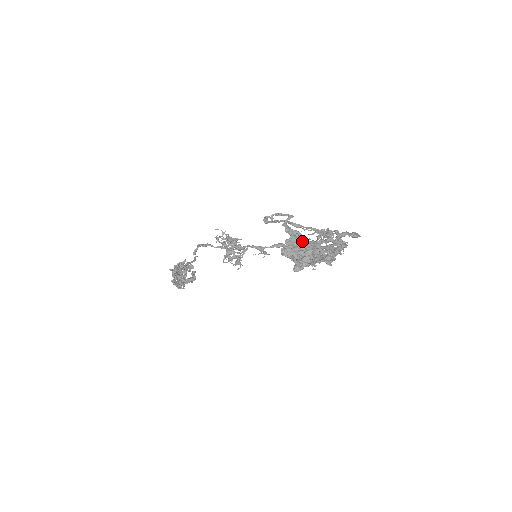
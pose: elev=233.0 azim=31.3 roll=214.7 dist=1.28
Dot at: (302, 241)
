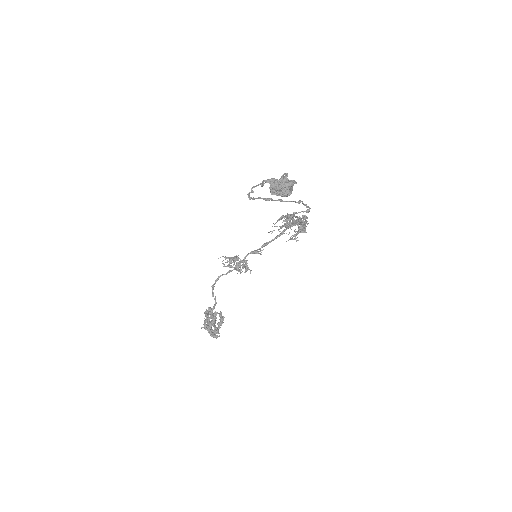
Dot at: (278, 181)
